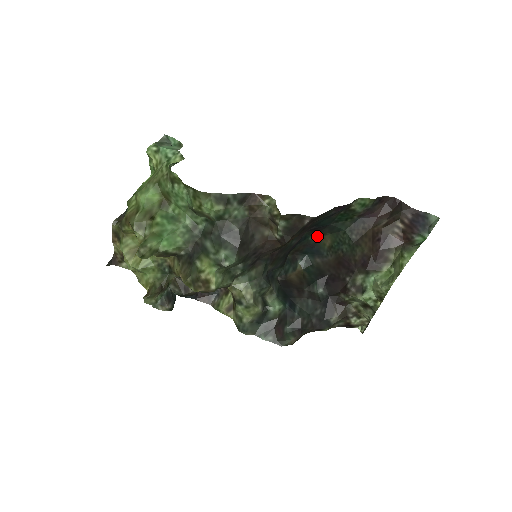
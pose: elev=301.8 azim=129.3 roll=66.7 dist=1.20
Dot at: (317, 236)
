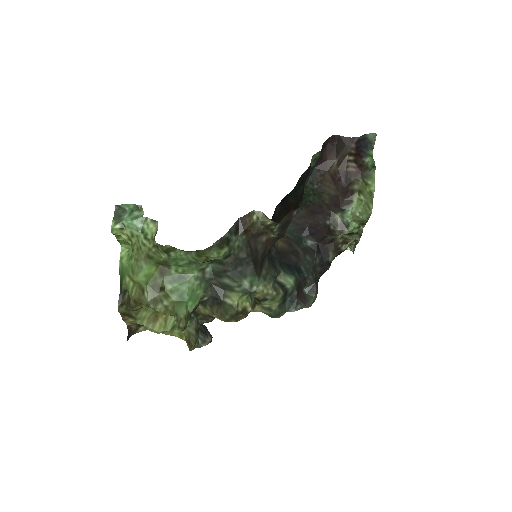
Dot at: occluded
